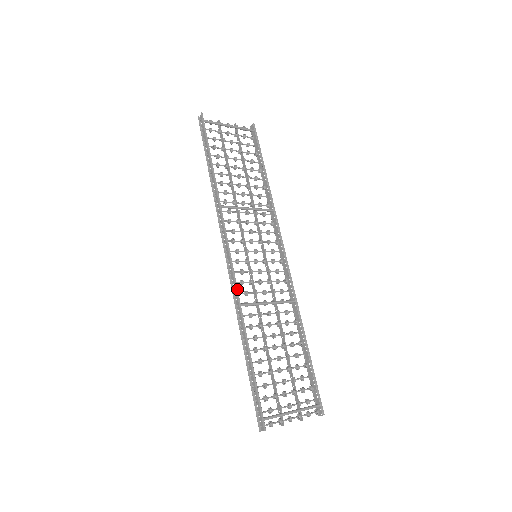
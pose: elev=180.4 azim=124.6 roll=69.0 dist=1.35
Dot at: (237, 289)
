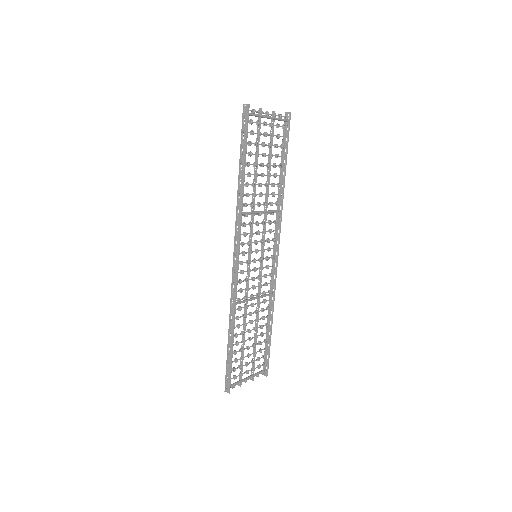
Dot at: occluded
